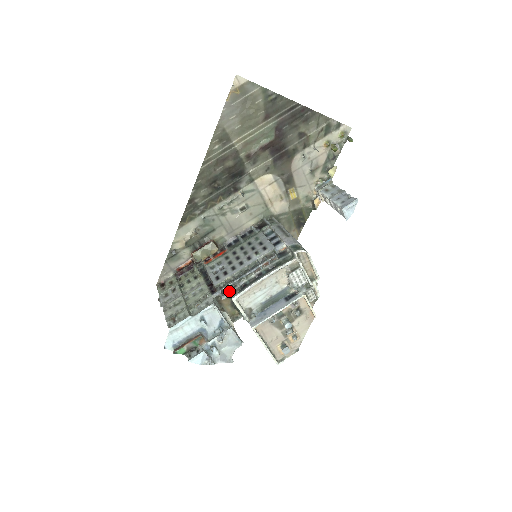
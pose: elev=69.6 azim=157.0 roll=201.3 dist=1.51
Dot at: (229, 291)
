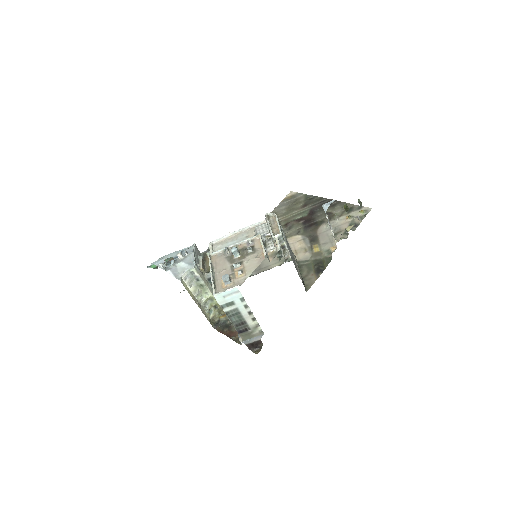
Dot at: occluded
